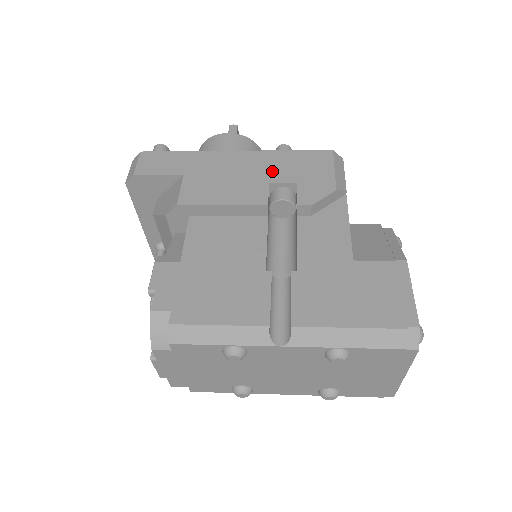
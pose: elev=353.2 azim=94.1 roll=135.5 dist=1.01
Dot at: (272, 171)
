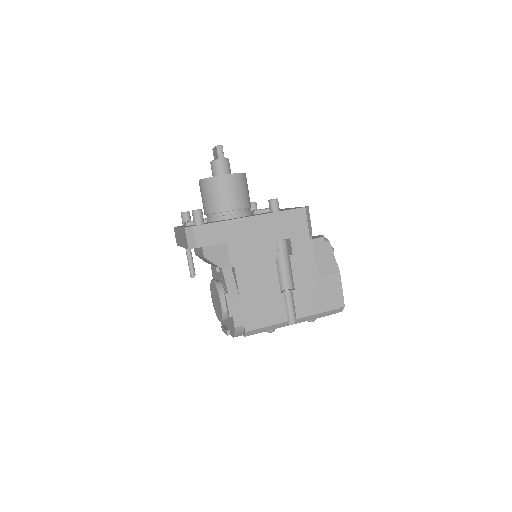
Dot at: (276, 231)
